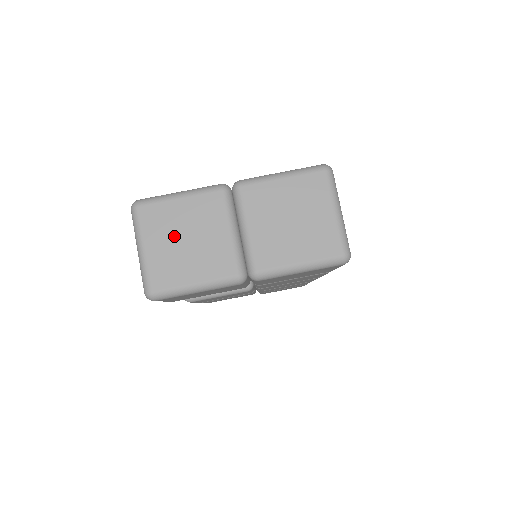
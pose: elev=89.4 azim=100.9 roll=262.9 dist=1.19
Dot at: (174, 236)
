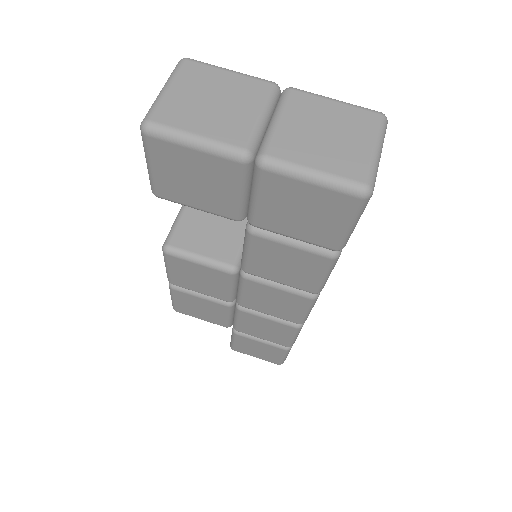
Dot at: (204, 93)
